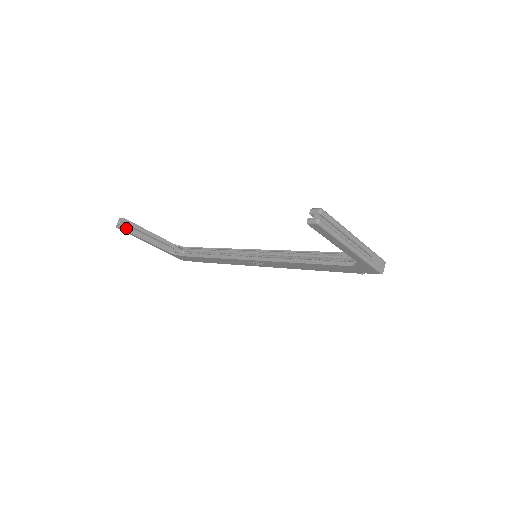
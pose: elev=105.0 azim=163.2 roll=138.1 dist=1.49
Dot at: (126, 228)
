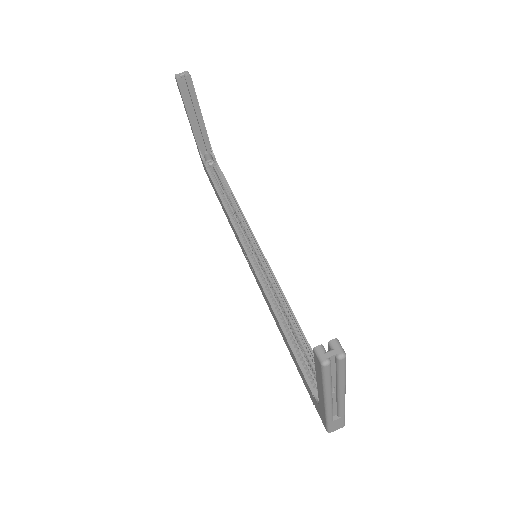
Dot at: (183, 87)
